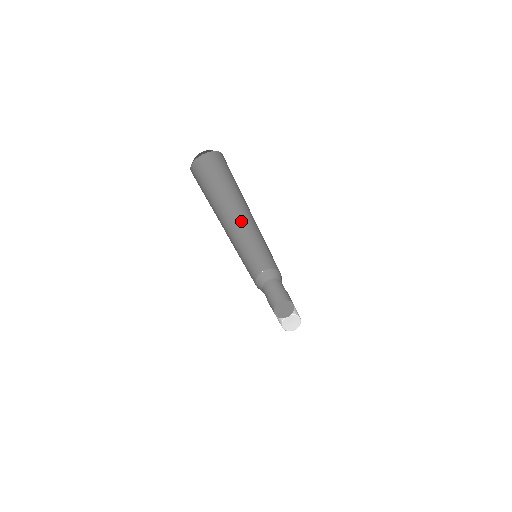
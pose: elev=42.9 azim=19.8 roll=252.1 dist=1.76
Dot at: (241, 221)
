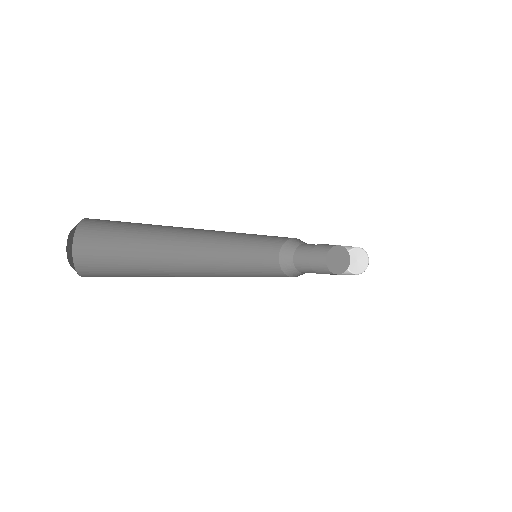
Dot at: (208, 233)
